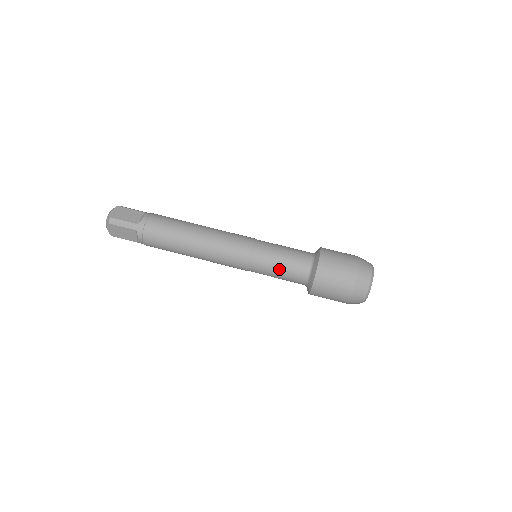
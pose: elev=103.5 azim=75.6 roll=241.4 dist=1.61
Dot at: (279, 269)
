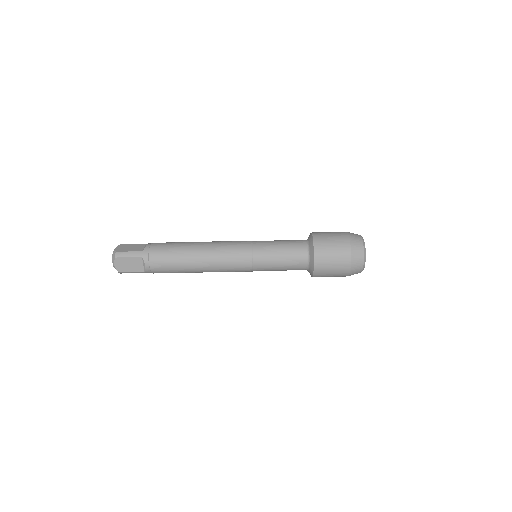
Dot at: (280, 270)
